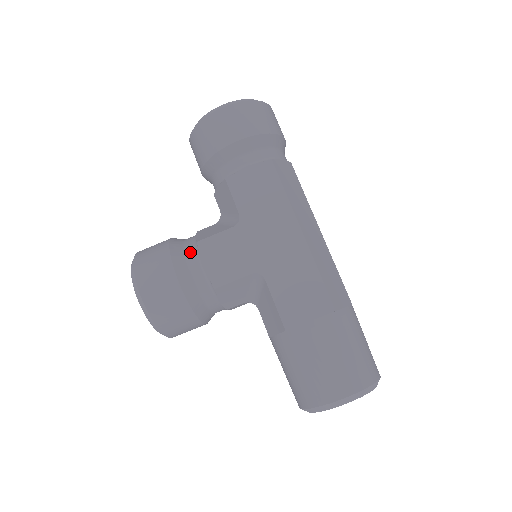
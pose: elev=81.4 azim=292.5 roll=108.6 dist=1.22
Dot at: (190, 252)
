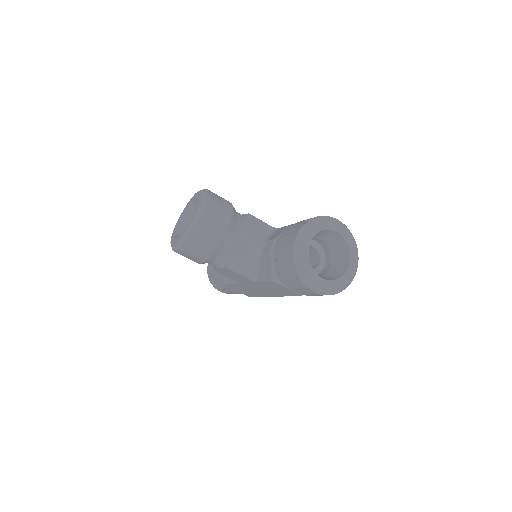
Dot at: (220, 261)
